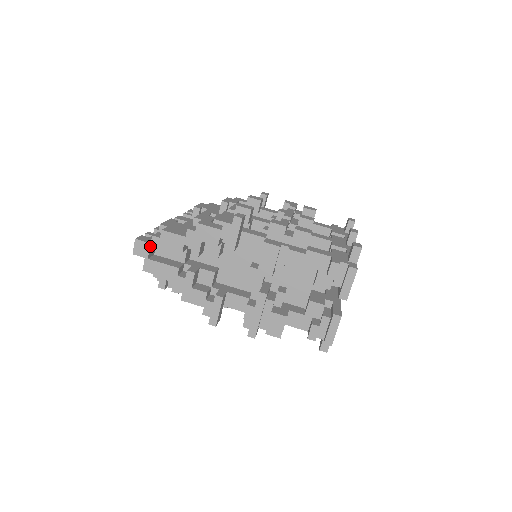
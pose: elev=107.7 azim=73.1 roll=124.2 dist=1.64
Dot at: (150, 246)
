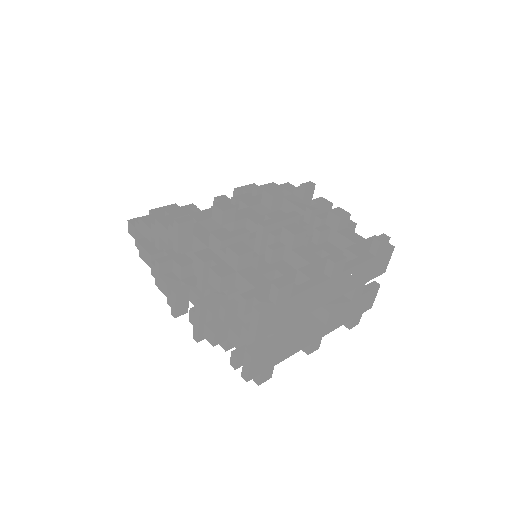
Dot at: (136, 229)
